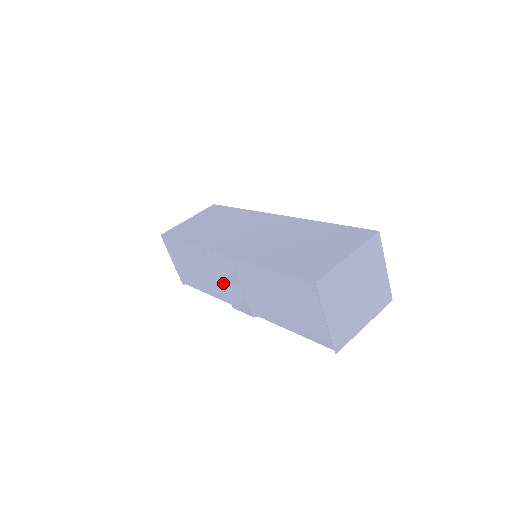
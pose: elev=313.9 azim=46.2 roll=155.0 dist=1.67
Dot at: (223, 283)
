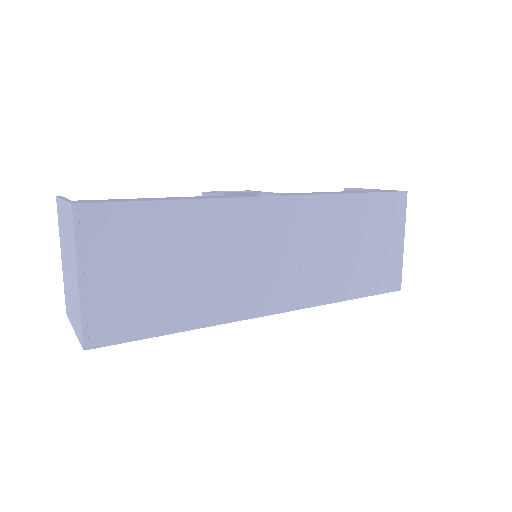
Dot at: occluded
